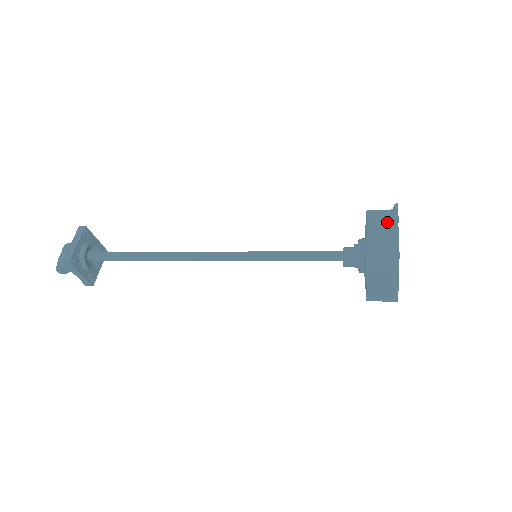
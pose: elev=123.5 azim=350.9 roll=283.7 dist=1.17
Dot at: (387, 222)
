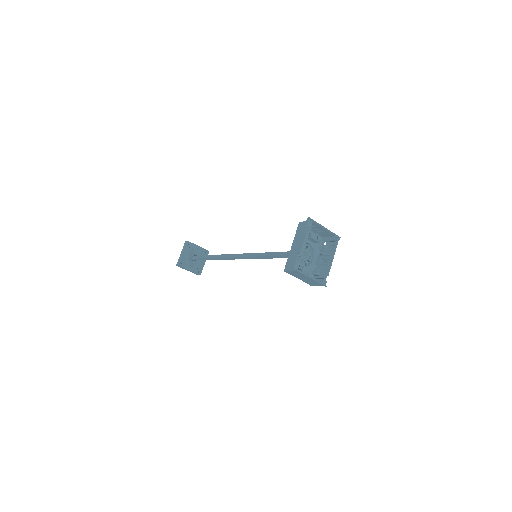
Dot at: occluded
